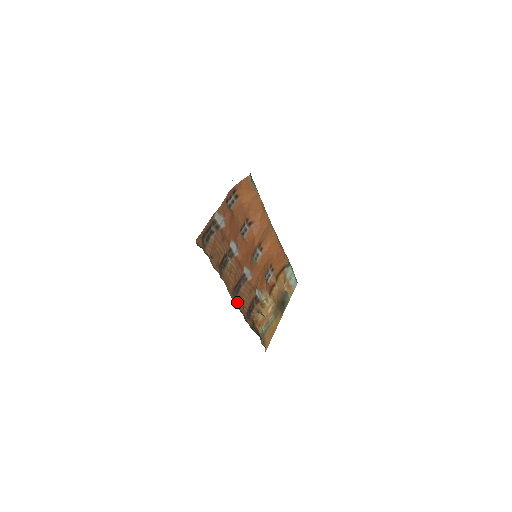
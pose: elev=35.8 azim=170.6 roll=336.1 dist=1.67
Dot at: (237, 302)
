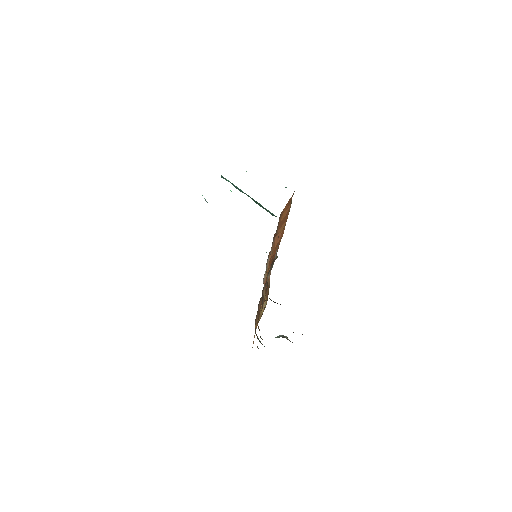
Dot at: occluded
